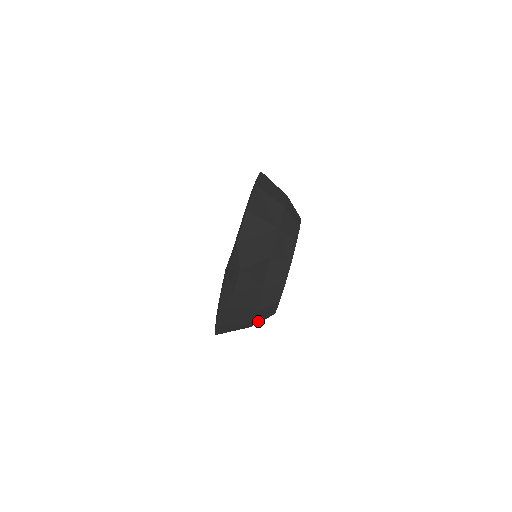
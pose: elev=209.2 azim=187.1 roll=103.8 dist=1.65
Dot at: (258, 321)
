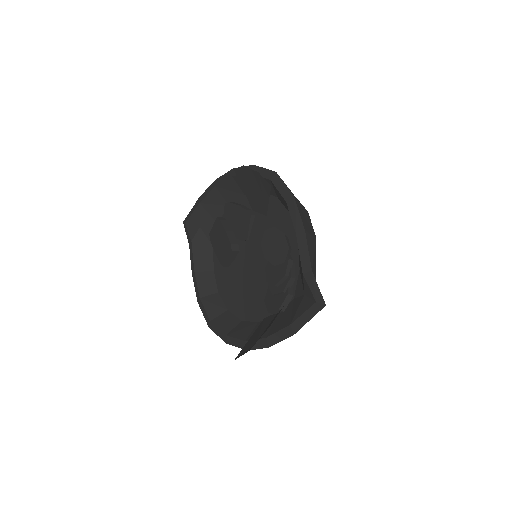
Dot at: occluded
